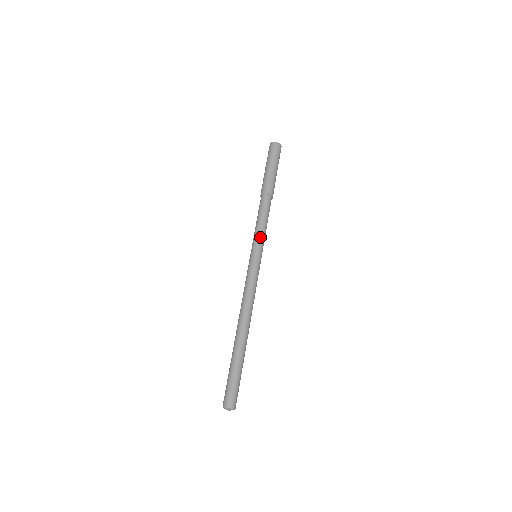
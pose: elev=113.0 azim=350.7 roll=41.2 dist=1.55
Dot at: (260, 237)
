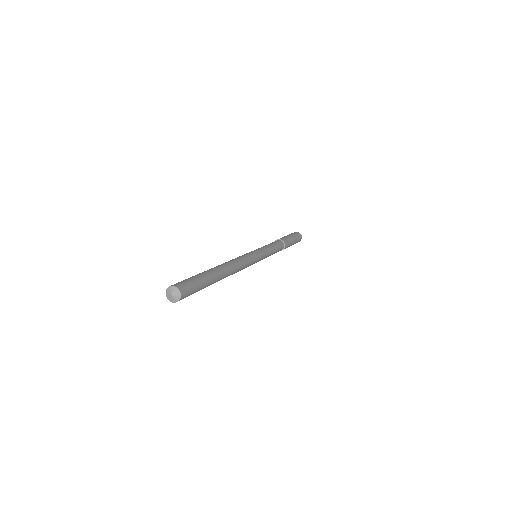
Dot at: (266, 248)
